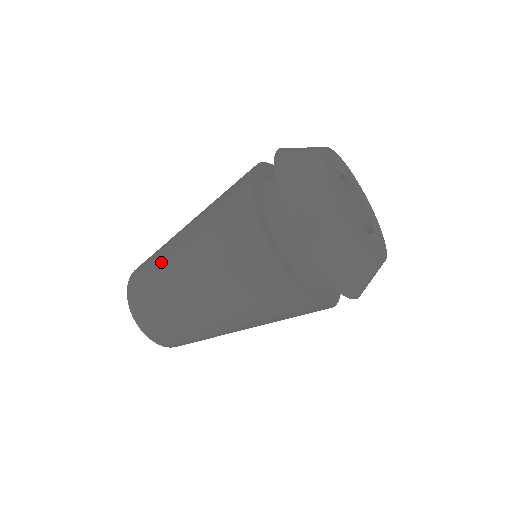
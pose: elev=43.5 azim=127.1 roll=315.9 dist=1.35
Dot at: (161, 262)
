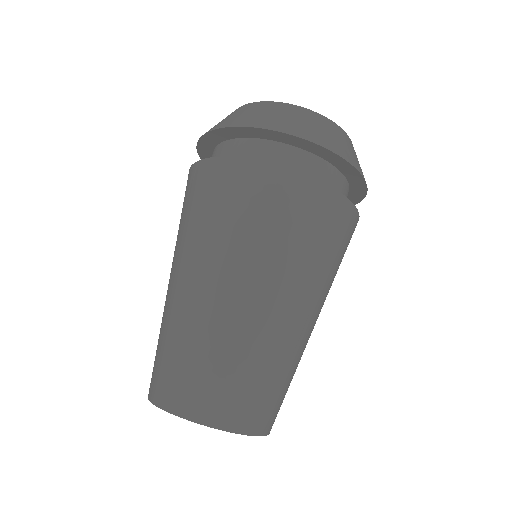
Dot at: occluded
